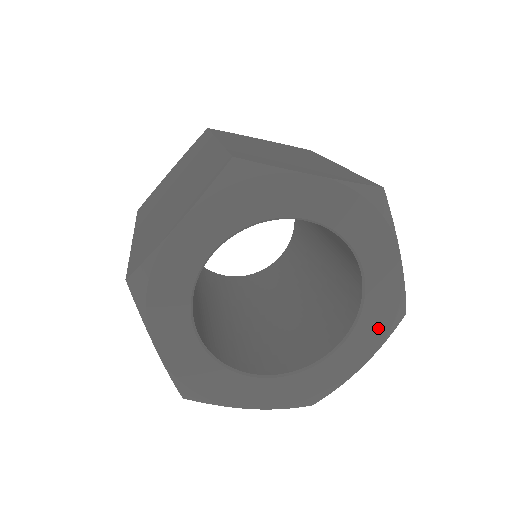
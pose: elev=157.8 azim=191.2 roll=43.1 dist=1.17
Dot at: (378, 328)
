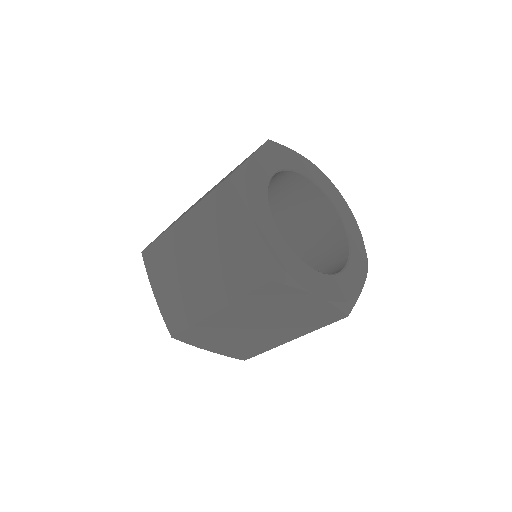
Dot at: (338, 292)
